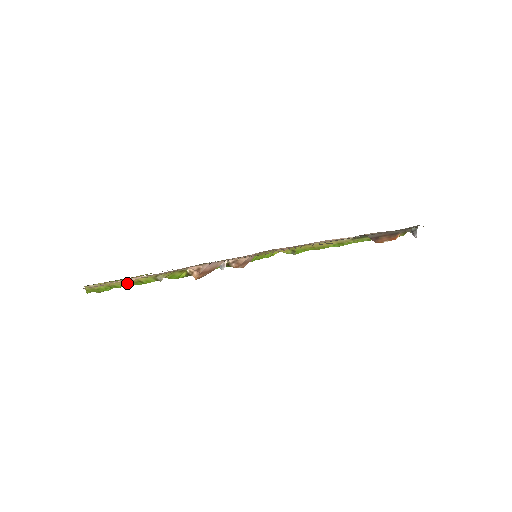
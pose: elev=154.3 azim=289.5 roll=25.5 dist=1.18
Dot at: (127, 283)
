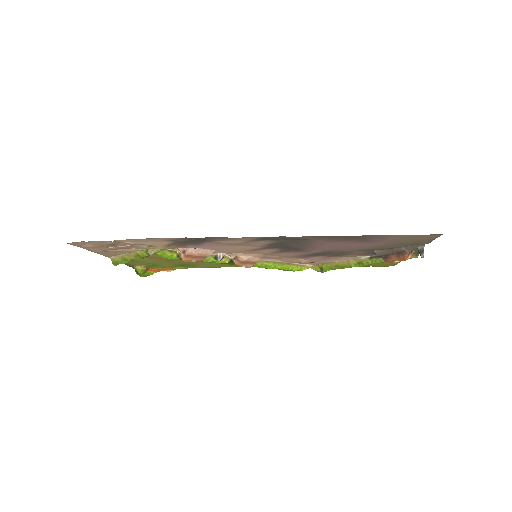
Dot at: (132, 256)
